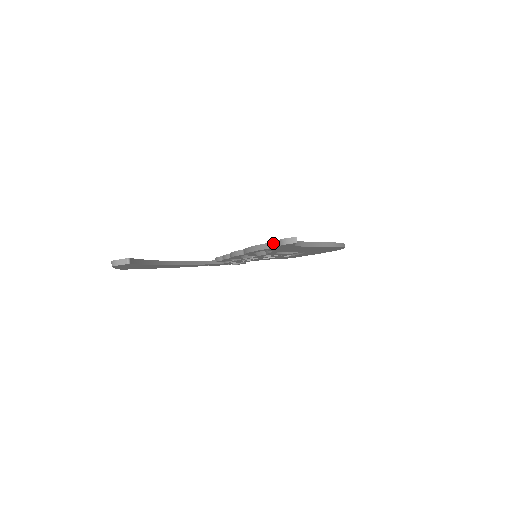
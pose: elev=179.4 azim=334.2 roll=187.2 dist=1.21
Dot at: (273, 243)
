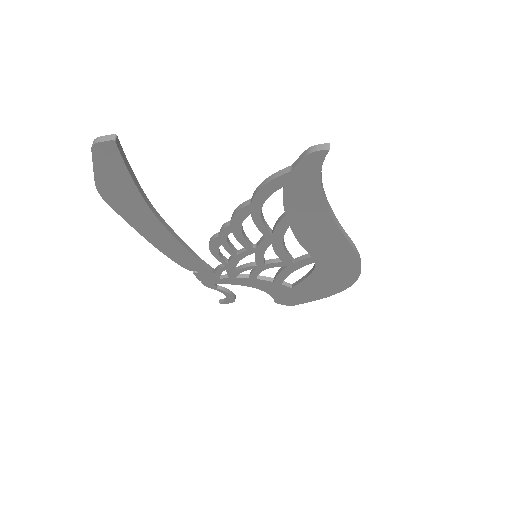
Dot at: (296, 161)
